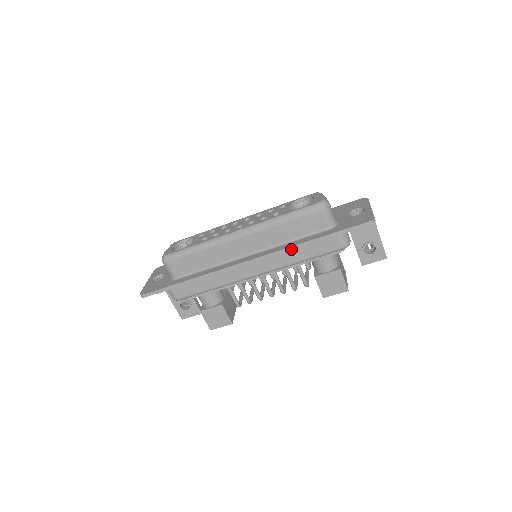
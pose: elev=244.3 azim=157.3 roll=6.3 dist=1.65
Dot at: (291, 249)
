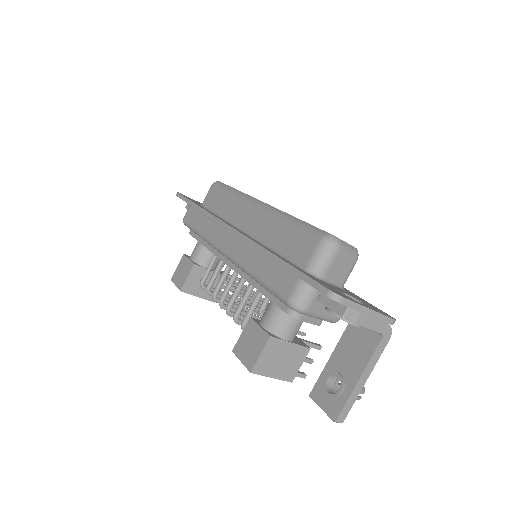
Dot at: (258, 248)
